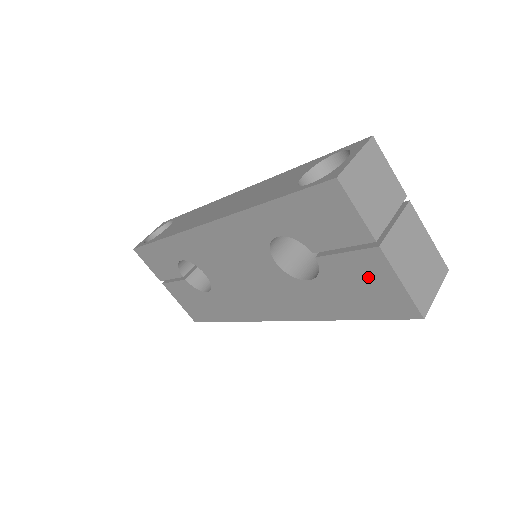
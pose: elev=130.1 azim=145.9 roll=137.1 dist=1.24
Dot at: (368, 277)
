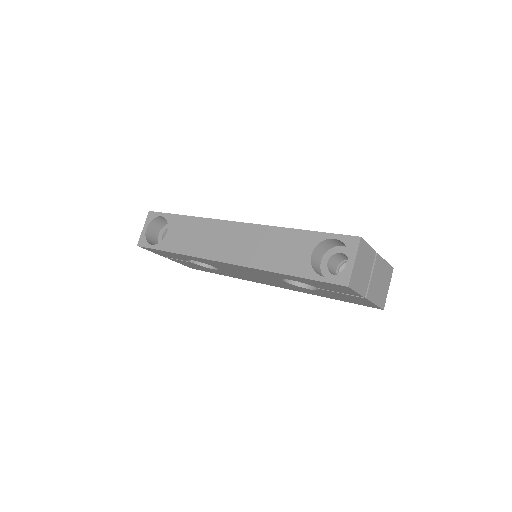
Dot at: (354, 299)
